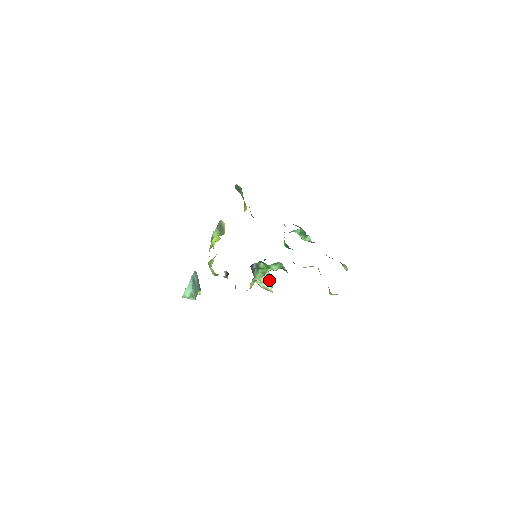
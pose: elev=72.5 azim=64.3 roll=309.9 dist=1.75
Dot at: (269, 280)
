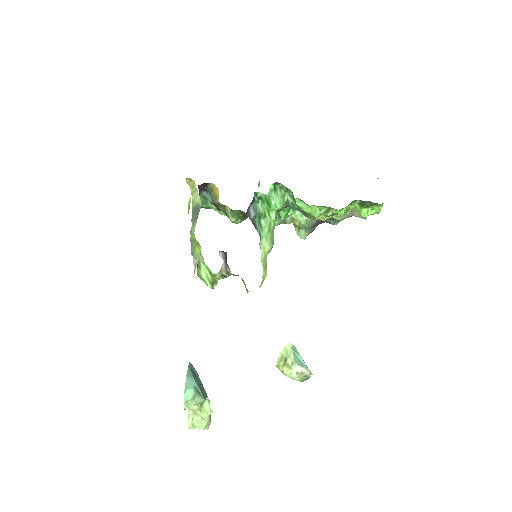
Dot at: (299, 357)
